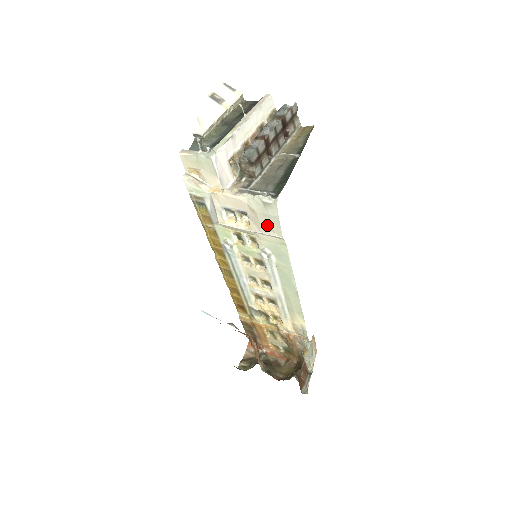
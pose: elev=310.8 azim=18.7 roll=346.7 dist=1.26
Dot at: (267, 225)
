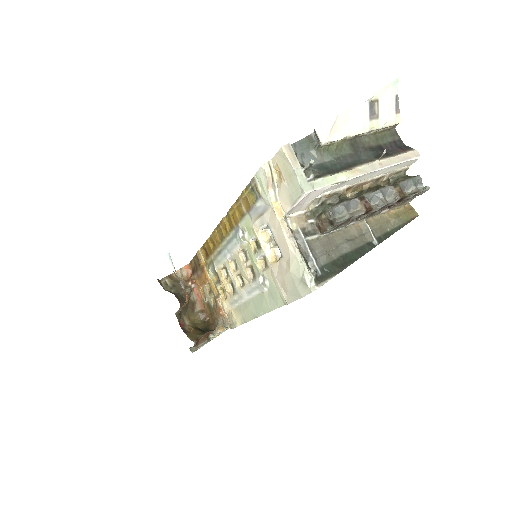
Dot at: (287, 286)
